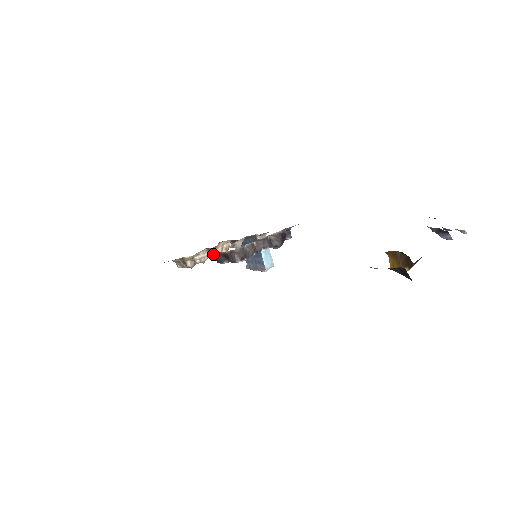
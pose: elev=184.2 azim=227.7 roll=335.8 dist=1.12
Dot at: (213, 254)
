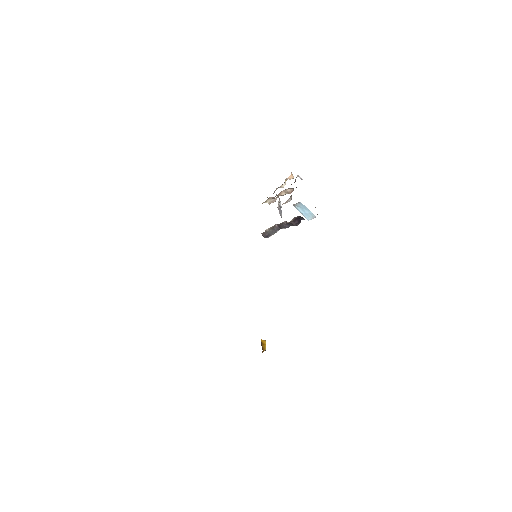
Dot at: occluded
